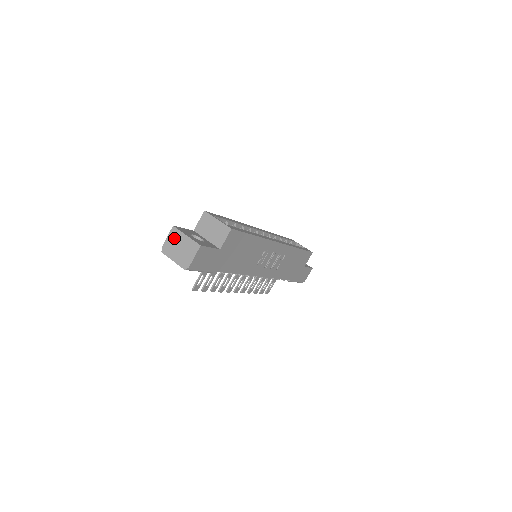
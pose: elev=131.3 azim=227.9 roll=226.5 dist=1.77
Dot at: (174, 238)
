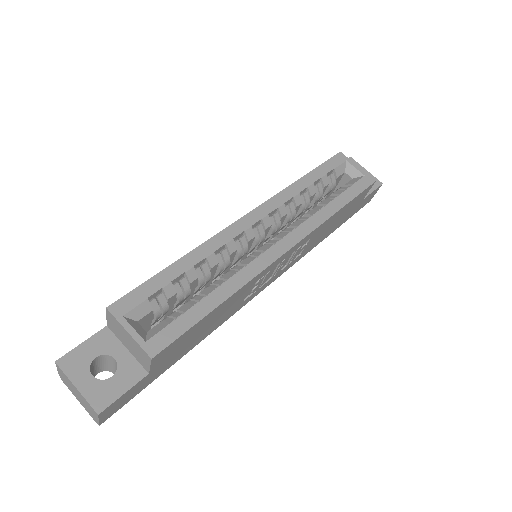
Dot at: (65, 378)
